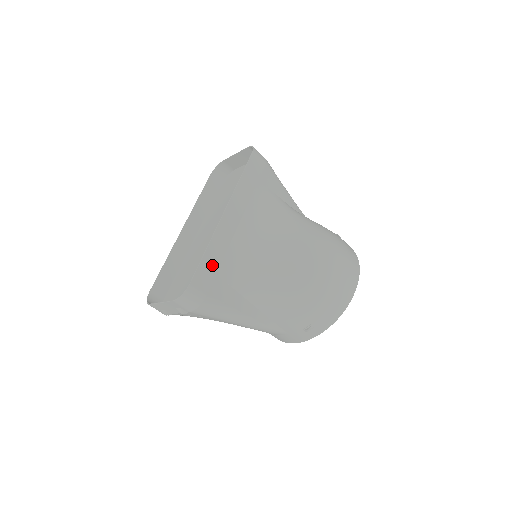
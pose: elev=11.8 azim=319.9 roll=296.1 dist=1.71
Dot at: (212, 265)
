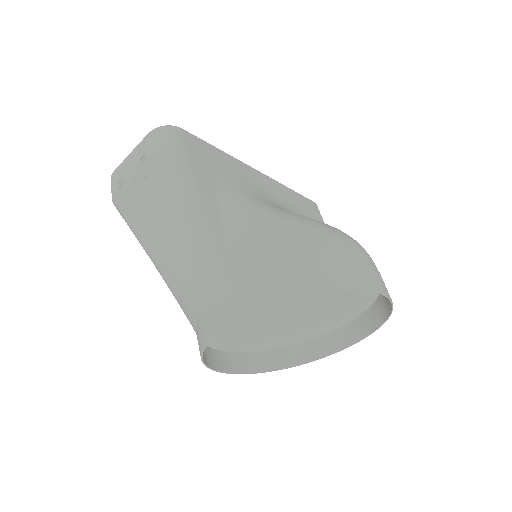
Dot at: (214, 156)
